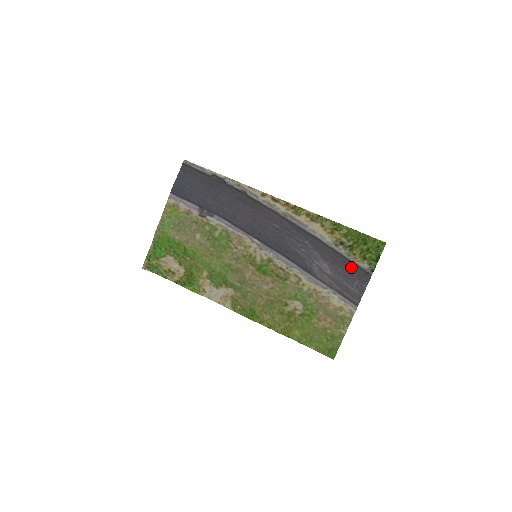
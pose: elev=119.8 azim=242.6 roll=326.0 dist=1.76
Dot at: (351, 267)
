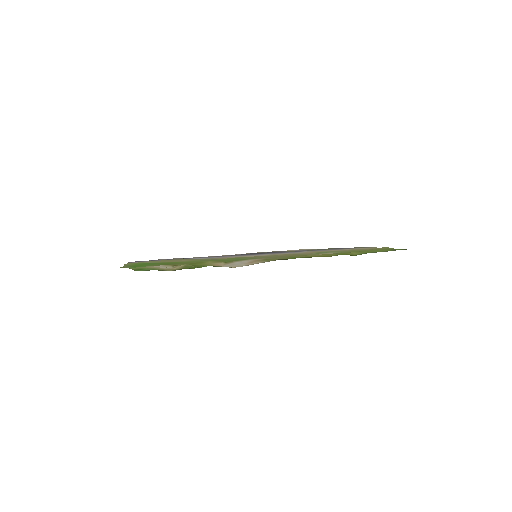
Dot at: occluded
